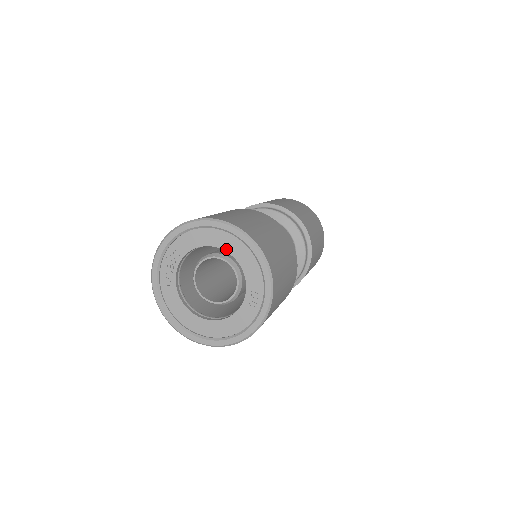
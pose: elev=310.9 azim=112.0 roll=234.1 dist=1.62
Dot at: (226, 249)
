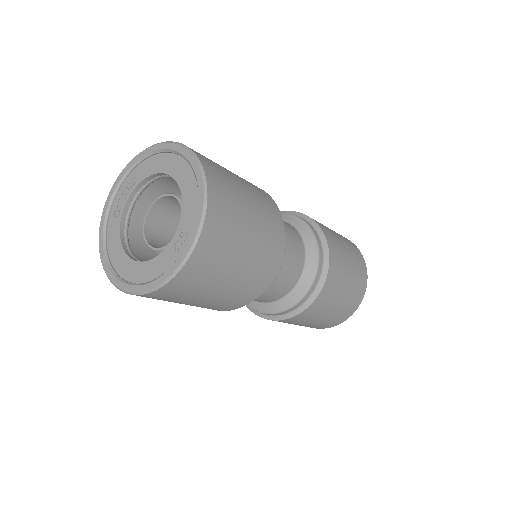
Dot at: (176, 177)
